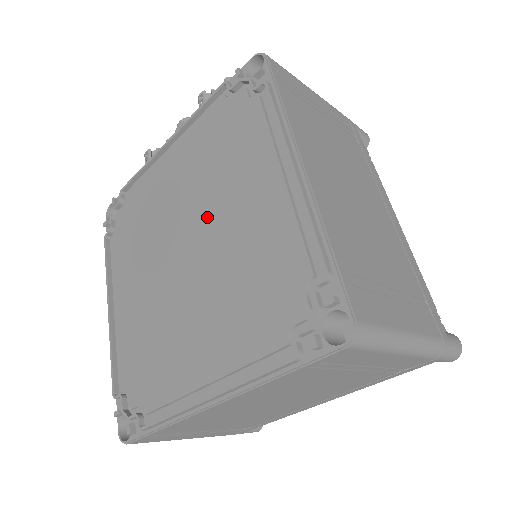
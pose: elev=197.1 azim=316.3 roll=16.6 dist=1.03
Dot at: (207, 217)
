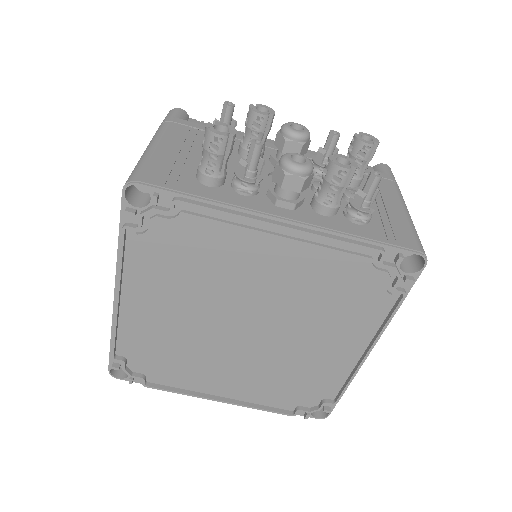
Dot at: (283, 326)
